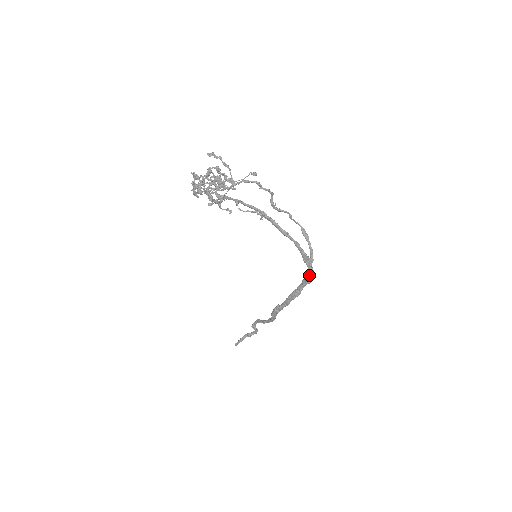
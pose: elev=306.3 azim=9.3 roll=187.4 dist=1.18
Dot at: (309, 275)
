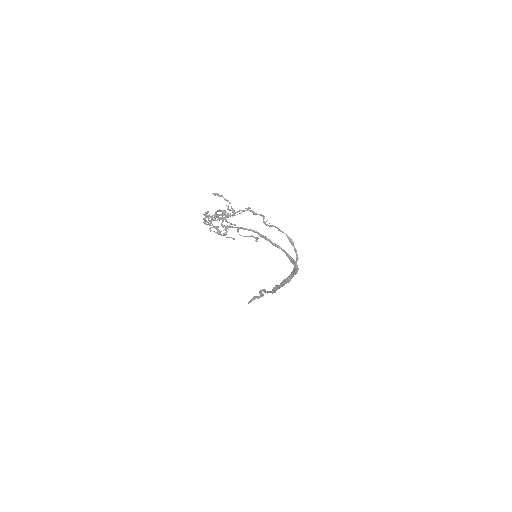
Dot at: (296, 270)
